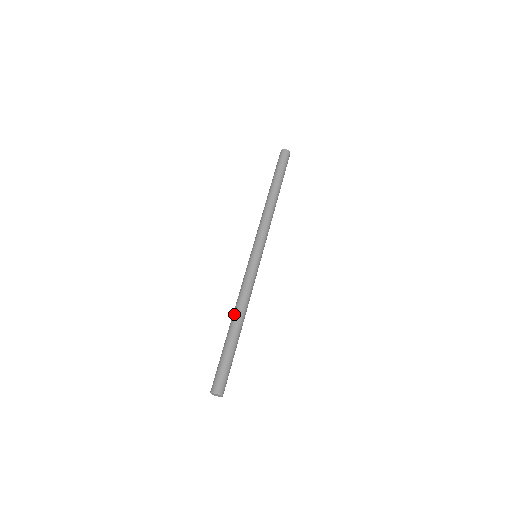
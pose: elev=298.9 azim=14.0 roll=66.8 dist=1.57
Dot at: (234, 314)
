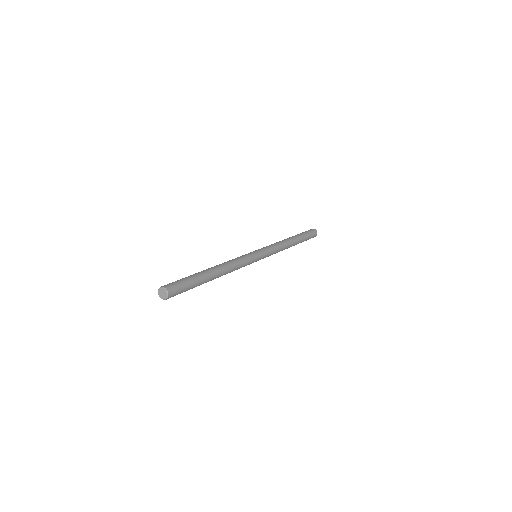
Dot at: occluded
